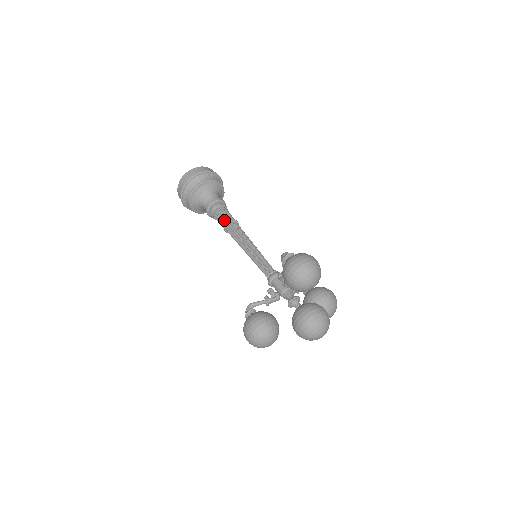
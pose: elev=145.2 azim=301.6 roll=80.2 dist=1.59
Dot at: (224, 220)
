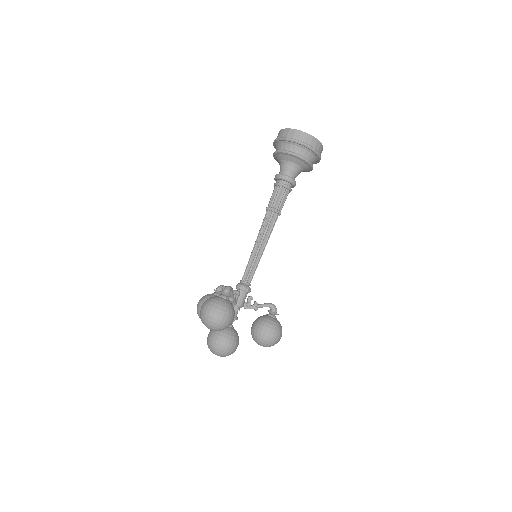
Dot at: (269, 202)
